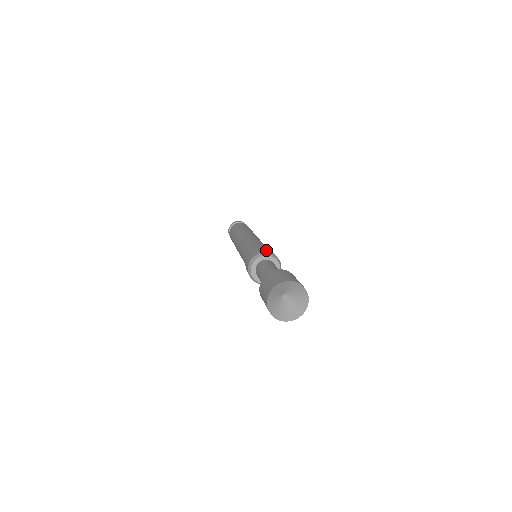
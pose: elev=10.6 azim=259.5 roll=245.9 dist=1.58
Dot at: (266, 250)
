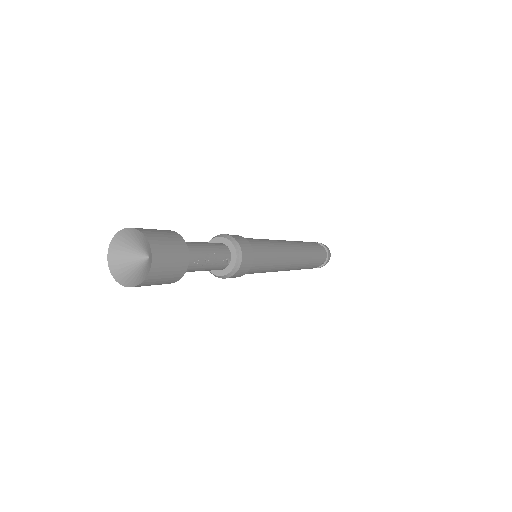
Dot at: (236, 236)
